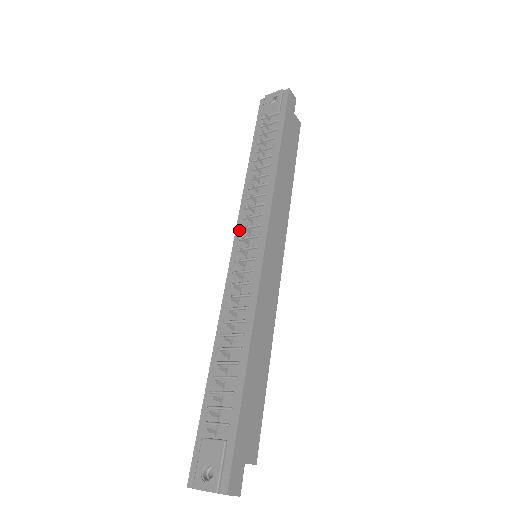
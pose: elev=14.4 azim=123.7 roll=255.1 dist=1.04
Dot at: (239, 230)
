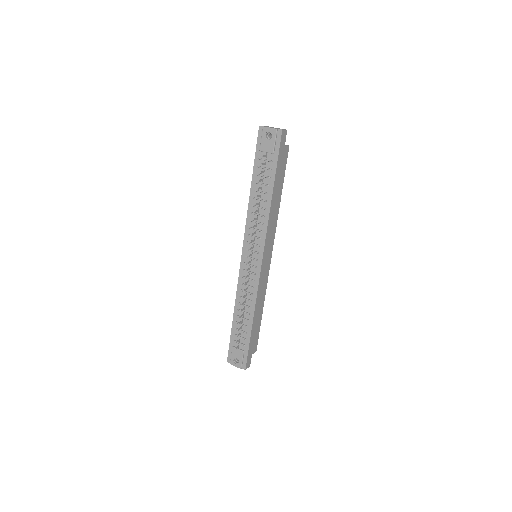
Dot at: (246, 242)
